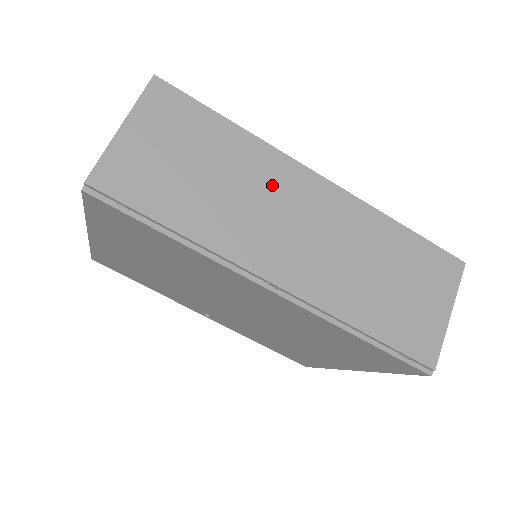
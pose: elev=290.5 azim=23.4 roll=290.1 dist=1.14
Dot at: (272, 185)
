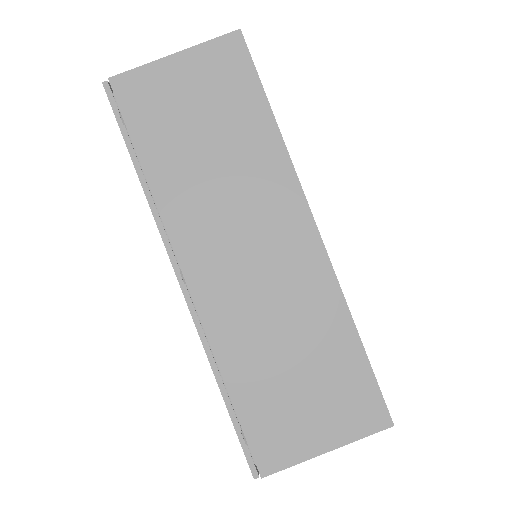
Dot at: (260, 196)
